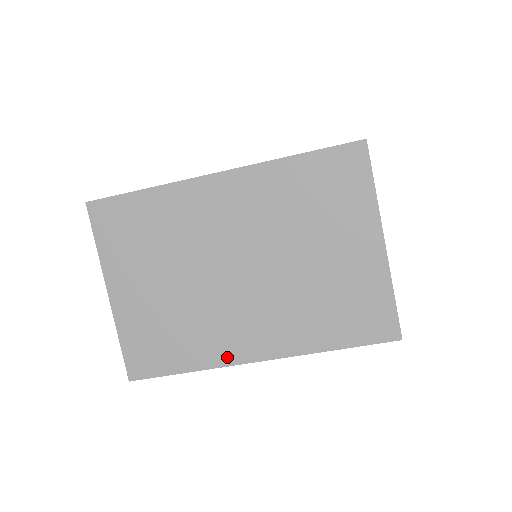
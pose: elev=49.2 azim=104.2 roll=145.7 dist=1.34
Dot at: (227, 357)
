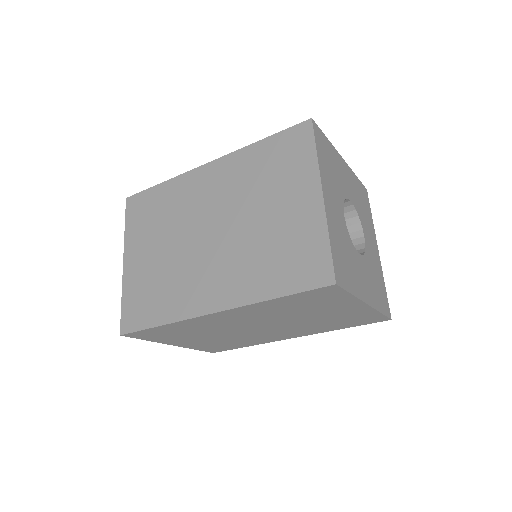
Dot at: (190, 310)
